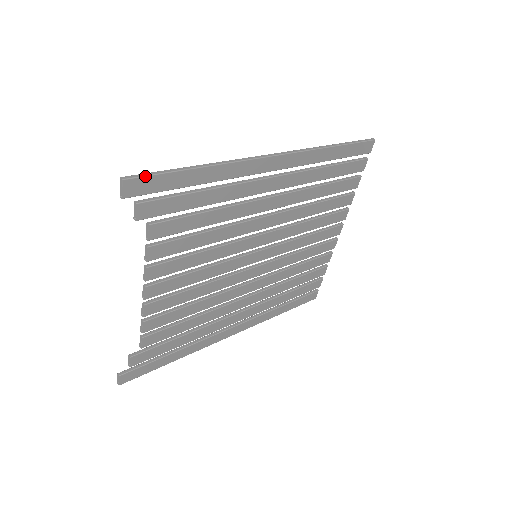
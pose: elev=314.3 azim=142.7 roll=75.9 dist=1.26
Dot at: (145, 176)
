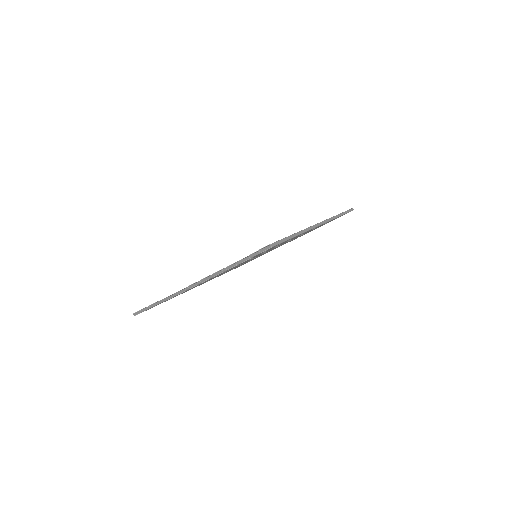
Dot at: occluded
